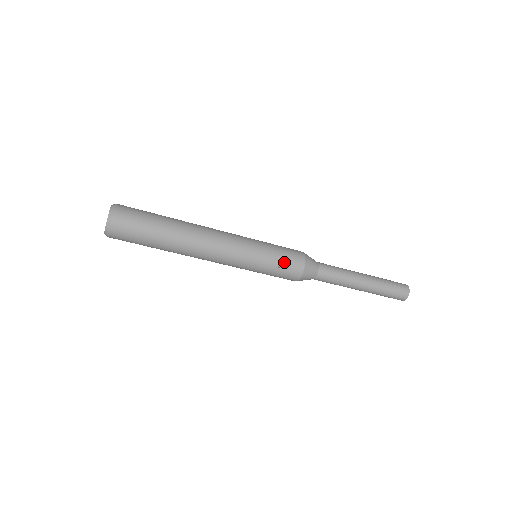
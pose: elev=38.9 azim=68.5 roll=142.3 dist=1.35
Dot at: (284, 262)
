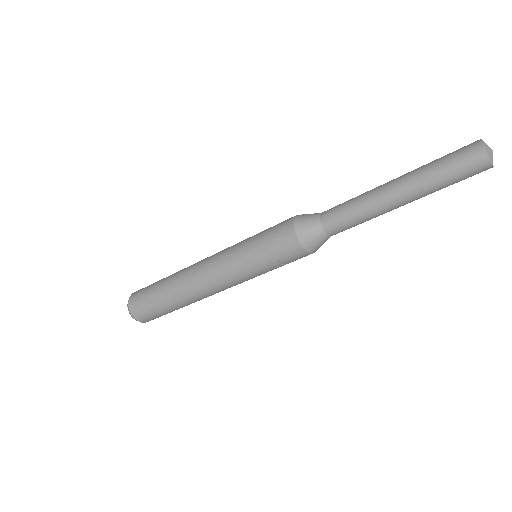
Dot at: (279, 259)
